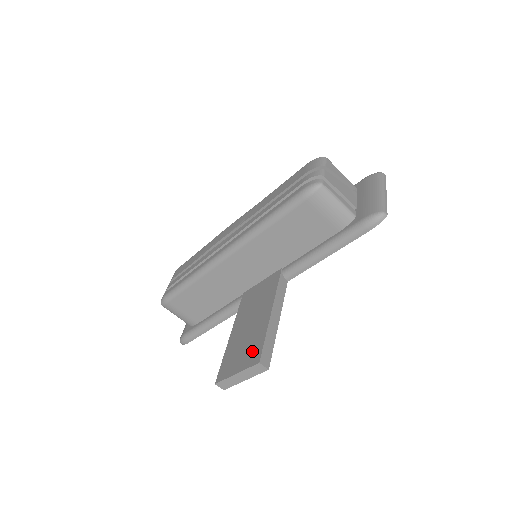
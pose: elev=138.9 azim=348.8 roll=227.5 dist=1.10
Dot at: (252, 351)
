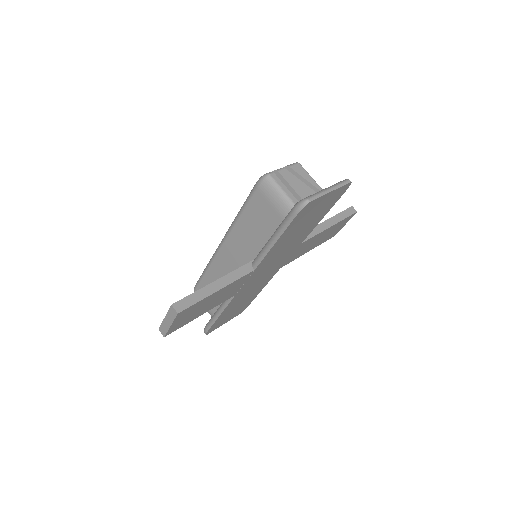
Dot at: occluded
